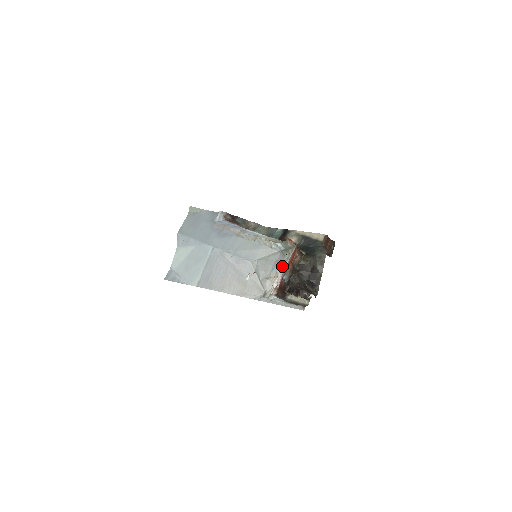
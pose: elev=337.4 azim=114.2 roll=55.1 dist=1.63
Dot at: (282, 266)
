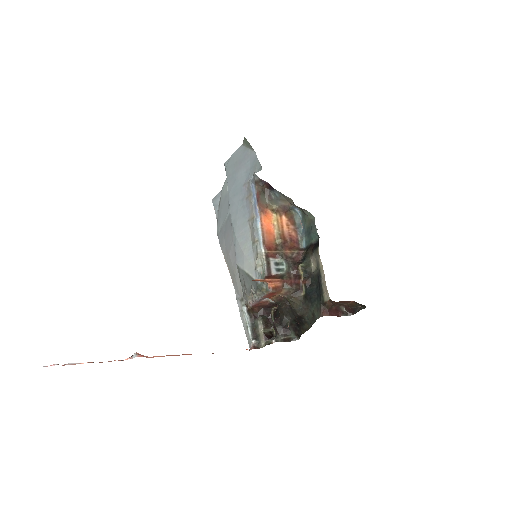
Dot at: (255, 295)
